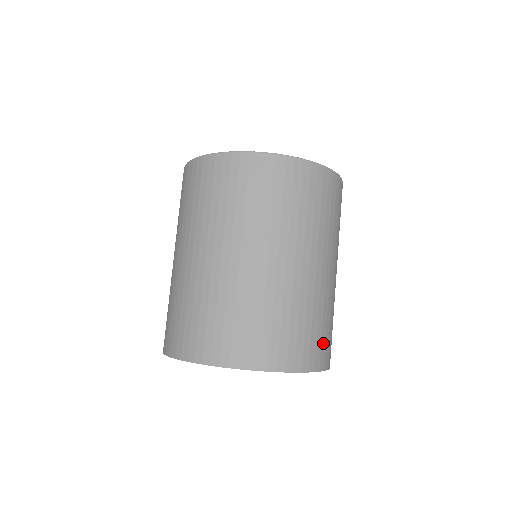
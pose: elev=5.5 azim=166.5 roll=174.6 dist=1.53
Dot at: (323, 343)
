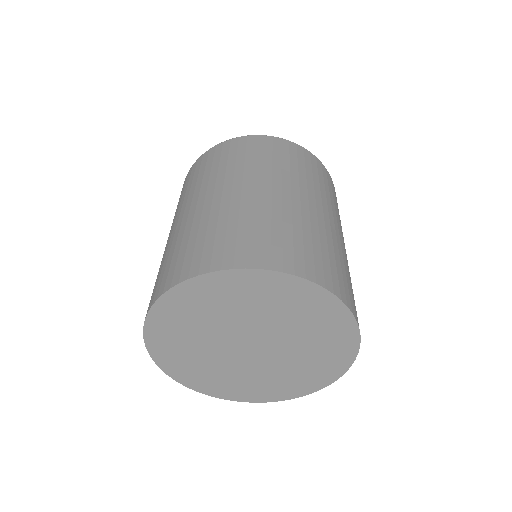
Dot at: (327, 266)
